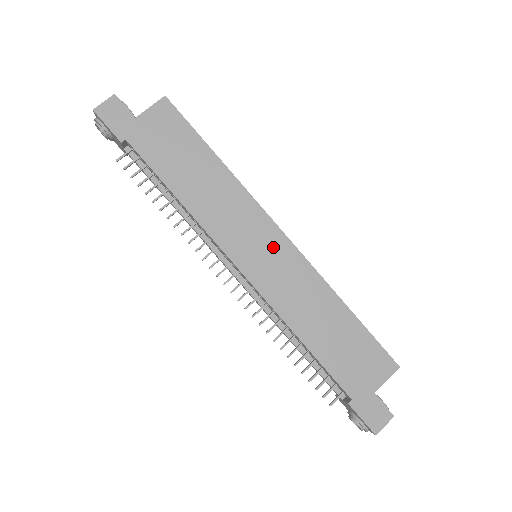
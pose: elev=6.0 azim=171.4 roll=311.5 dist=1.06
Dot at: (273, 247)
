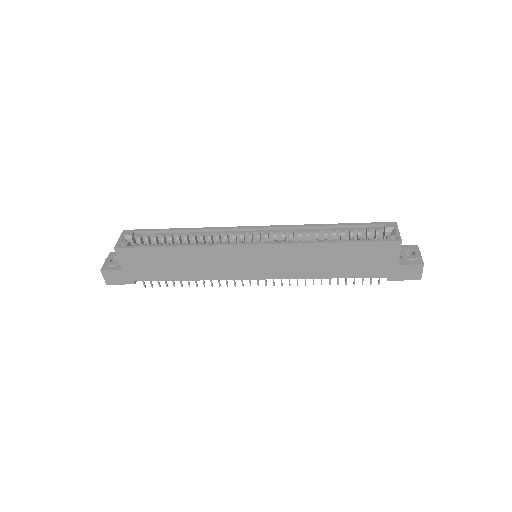
Dot at: (257, 256)
